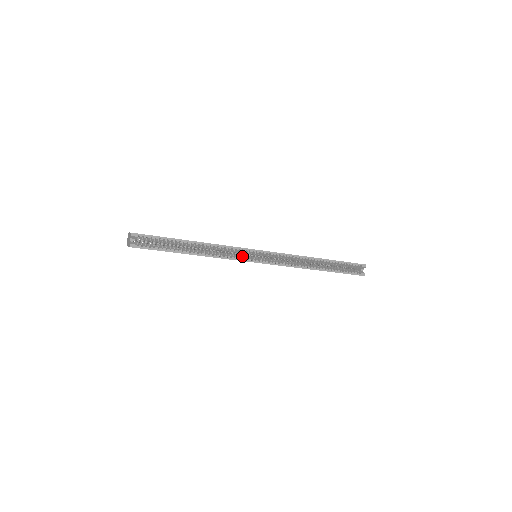
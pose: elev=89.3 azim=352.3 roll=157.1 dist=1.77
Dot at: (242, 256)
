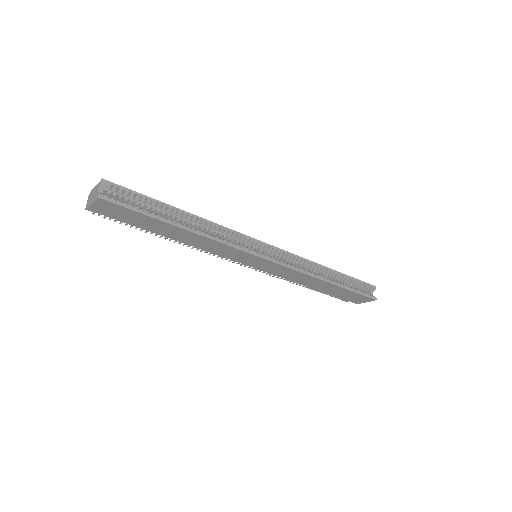
Dot at: (244, 247)
